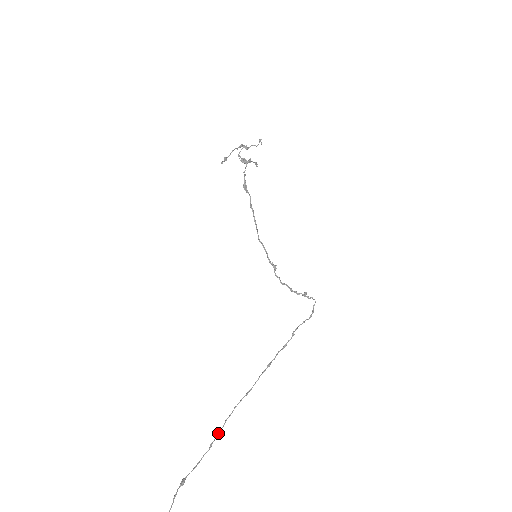
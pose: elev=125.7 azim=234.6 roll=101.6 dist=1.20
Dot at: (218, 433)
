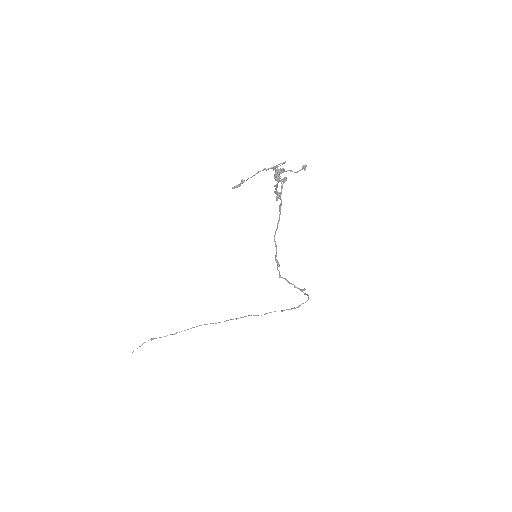
Dot at: occluded
